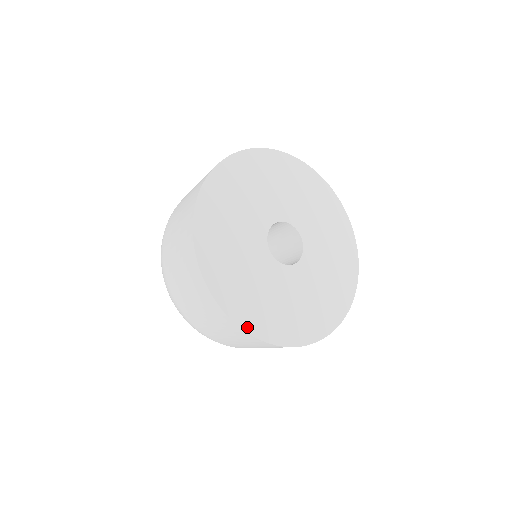
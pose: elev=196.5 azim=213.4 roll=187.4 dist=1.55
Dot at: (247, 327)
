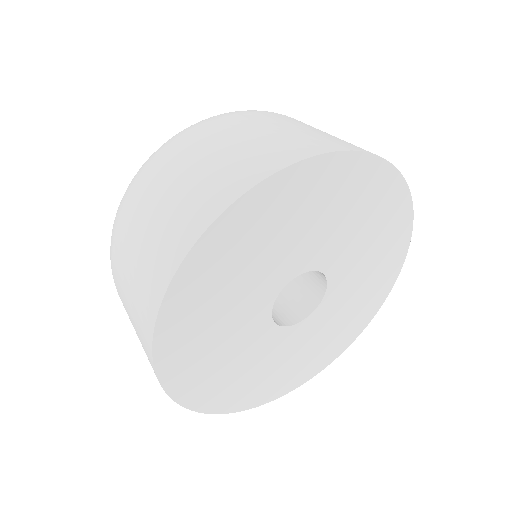
Dot at: (294, 386)
